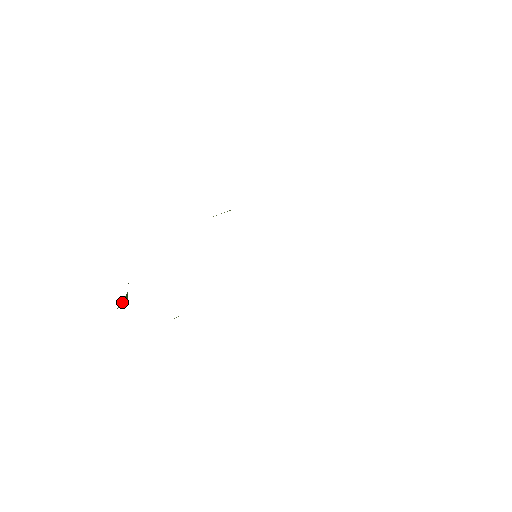
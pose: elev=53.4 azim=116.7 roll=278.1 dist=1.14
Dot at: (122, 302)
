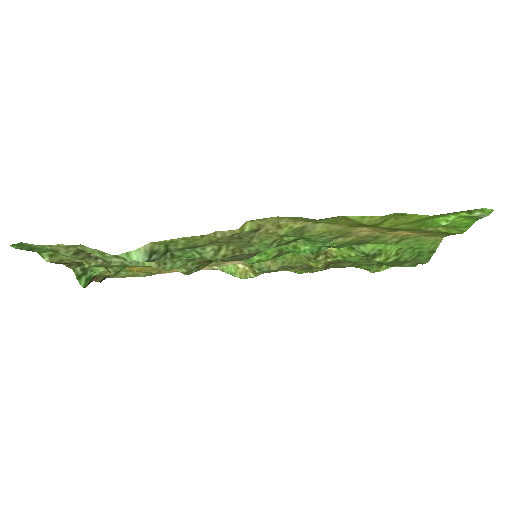
Dot at: (85, 265)
